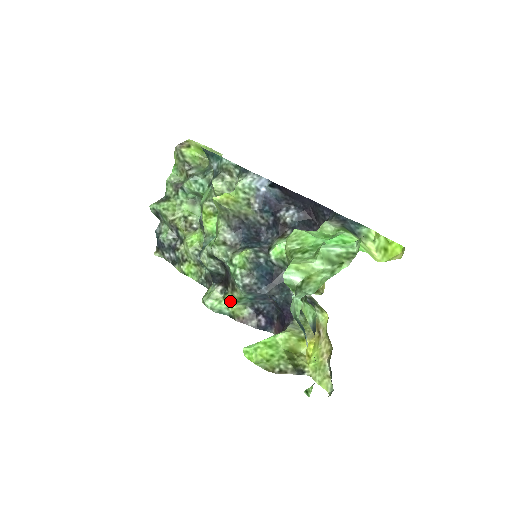
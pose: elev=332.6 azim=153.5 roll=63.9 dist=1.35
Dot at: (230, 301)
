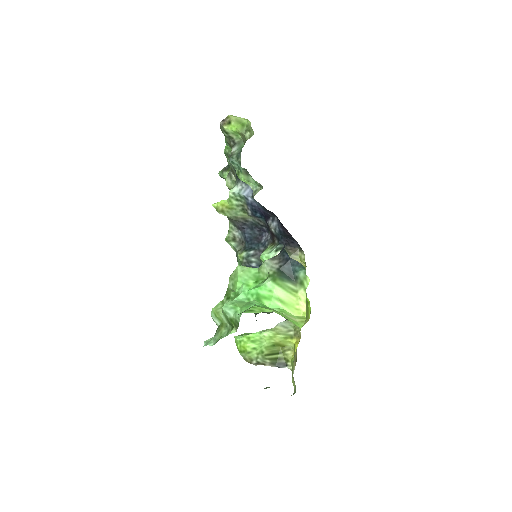
Dot at: occluded
